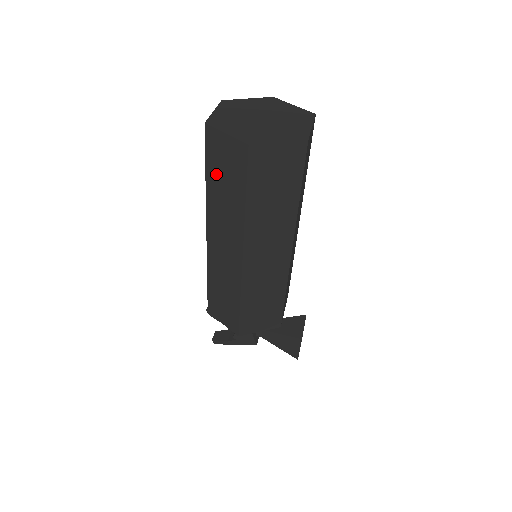
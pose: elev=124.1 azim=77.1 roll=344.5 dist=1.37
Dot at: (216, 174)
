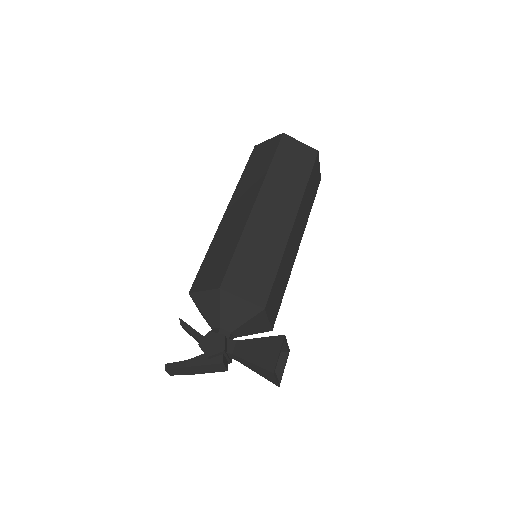
Dot at: (252, 165)
